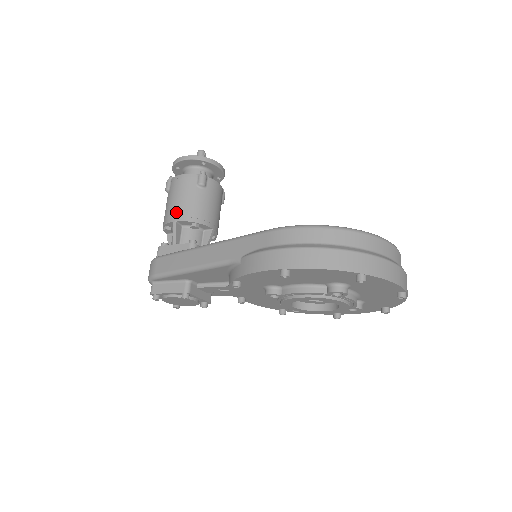
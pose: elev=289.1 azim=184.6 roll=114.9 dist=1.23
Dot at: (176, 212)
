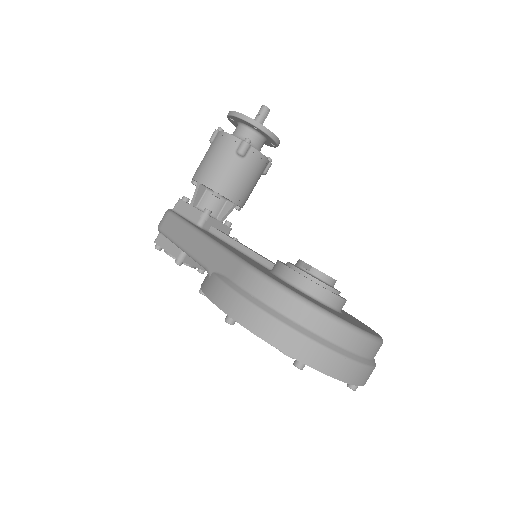
Dot at: (204, 173)
